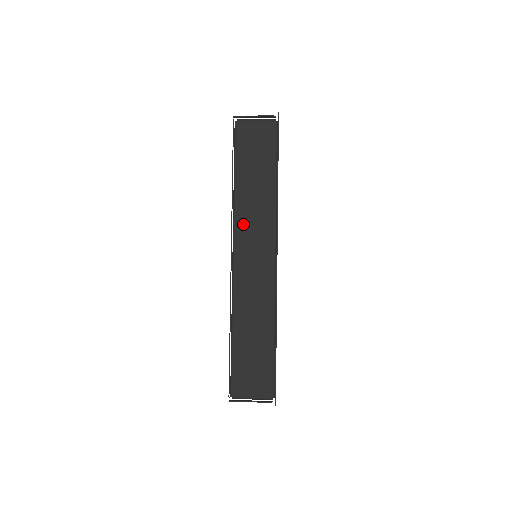
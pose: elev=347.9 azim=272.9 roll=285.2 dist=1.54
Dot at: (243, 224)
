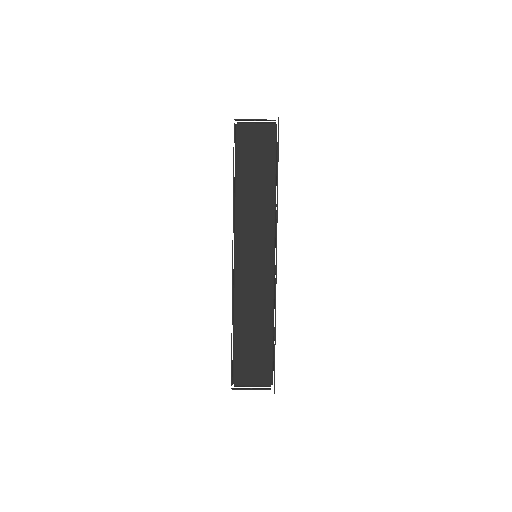
Dot at: (244, 225)
